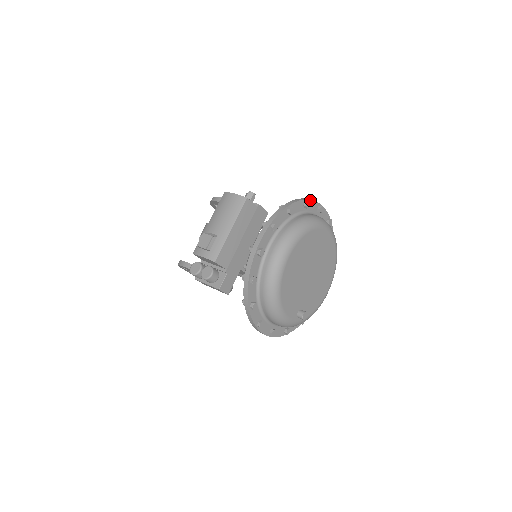
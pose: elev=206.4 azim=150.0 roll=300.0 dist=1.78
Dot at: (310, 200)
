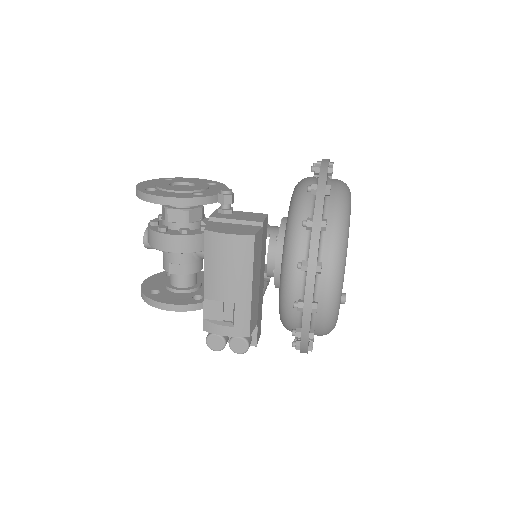
Dot at: (326, 178)
